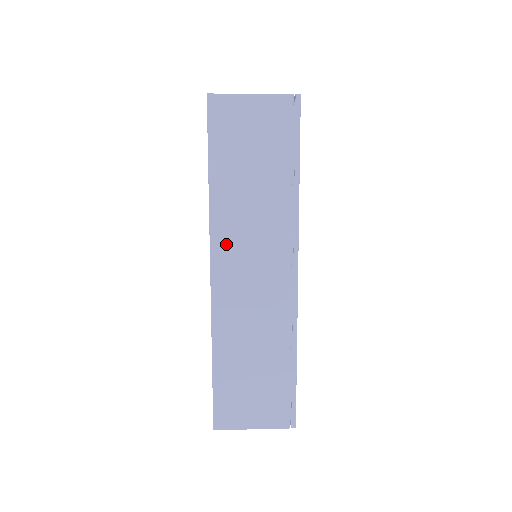
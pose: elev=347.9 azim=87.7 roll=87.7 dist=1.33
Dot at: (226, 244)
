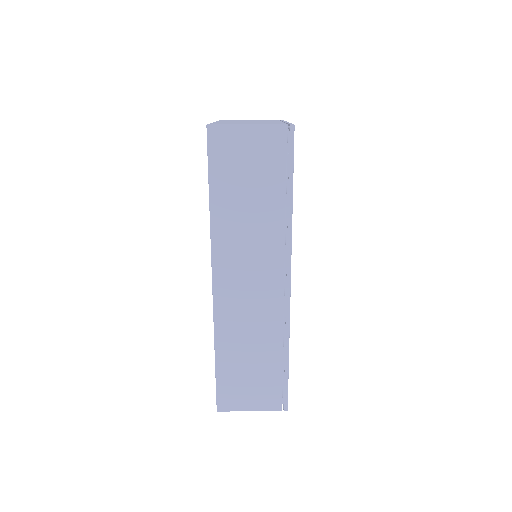
Dot at: (226, 259)
